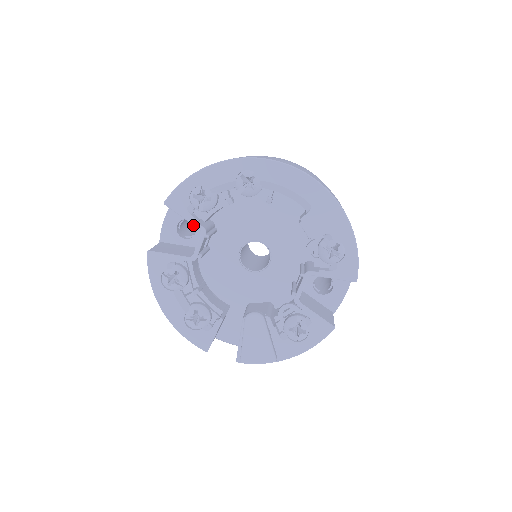
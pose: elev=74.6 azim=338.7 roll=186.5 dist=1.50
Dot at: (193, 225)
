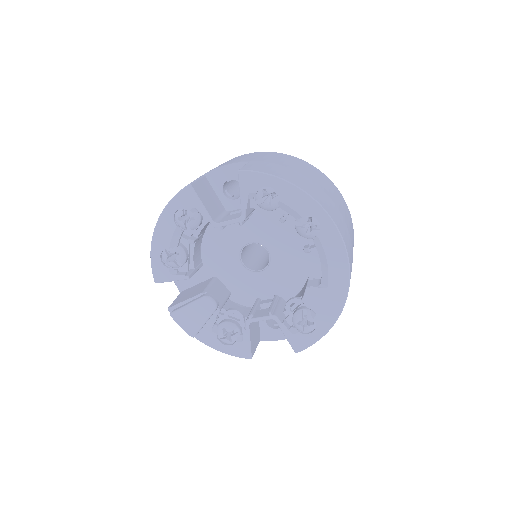
Dot at: occluded
